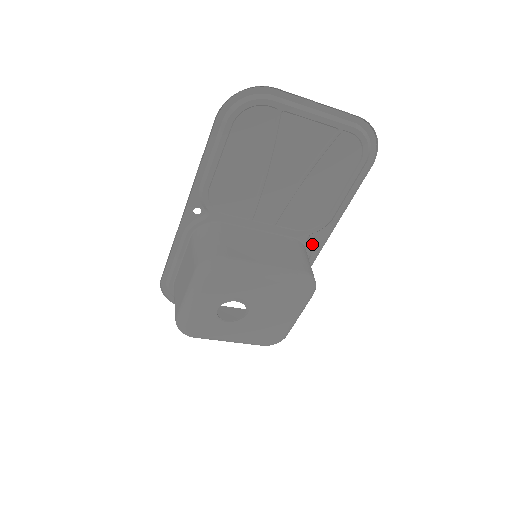
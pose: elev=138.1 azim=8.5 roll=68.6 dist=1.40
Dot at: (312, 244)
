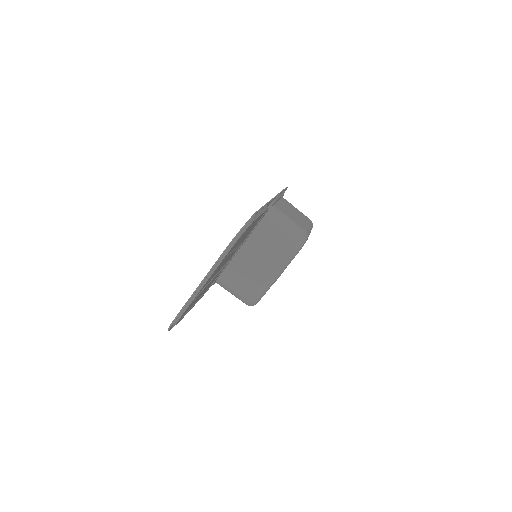
Dot at: (269, 204)
